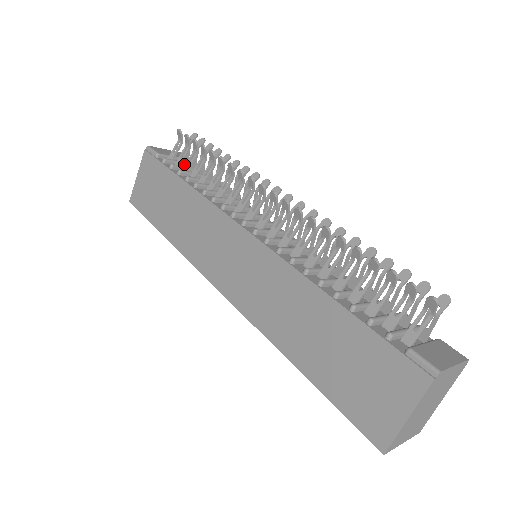
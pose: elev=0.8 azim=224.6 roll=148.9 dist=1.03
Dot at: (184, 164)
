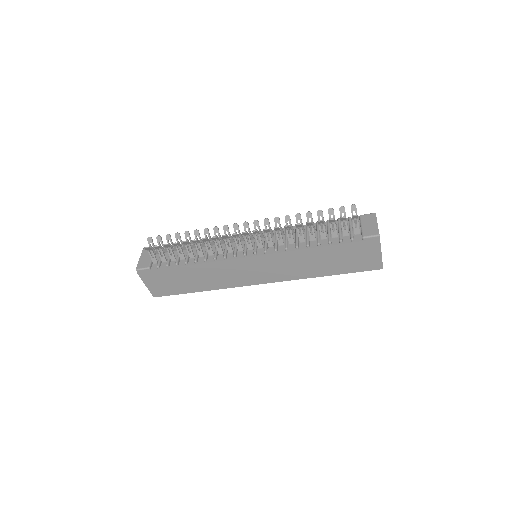
Dot at: (162, 255)
